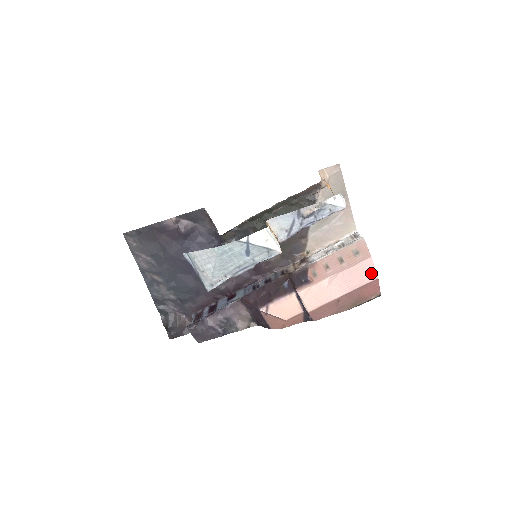
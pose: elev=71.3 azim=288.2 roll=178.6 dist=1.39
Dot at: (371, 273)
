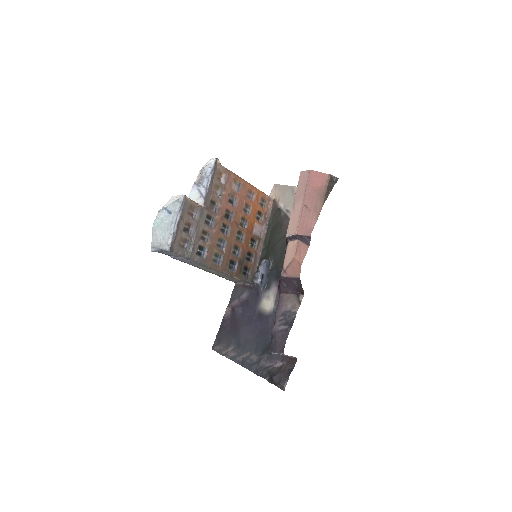
Dot at: (306, 175)
